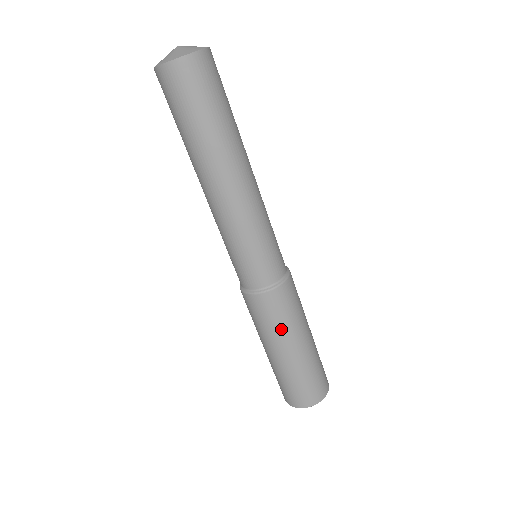
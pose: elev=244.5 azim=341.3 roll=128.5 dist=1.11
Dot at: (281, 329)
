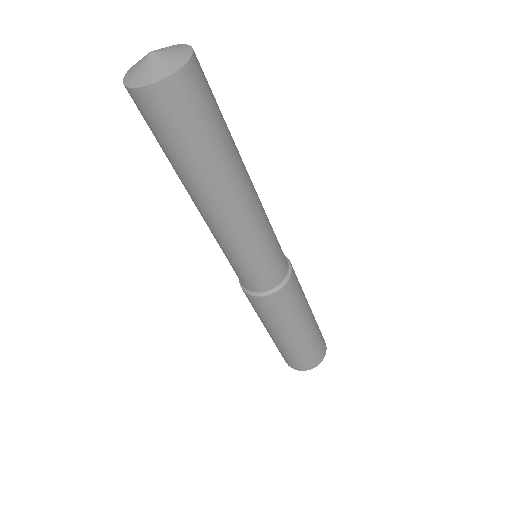
Dot at: (301, 306)
